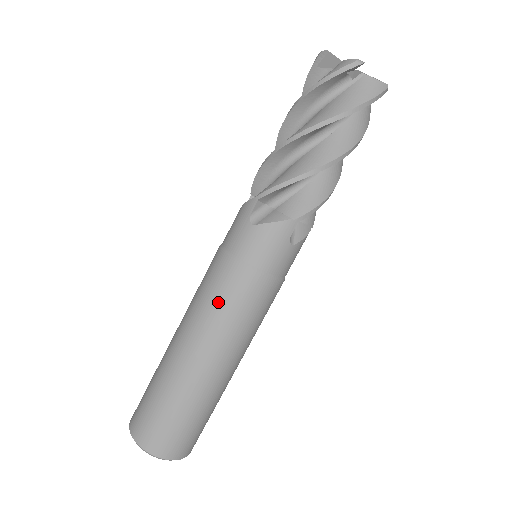
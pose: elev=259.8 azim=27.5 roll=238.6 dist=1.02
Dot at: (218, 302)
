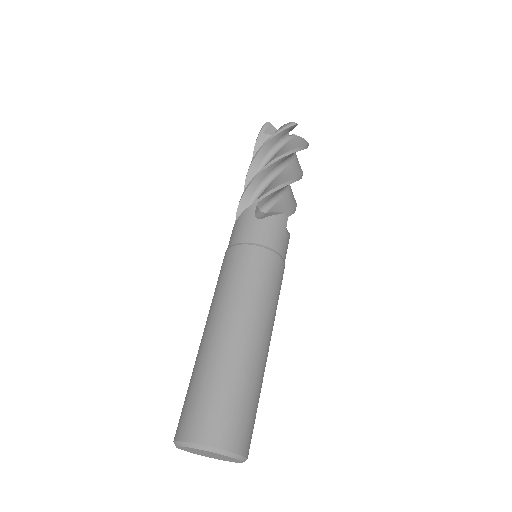
Dot at: (218, 282)
